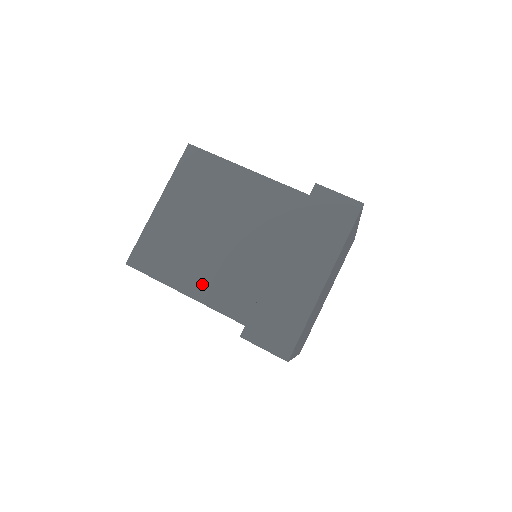
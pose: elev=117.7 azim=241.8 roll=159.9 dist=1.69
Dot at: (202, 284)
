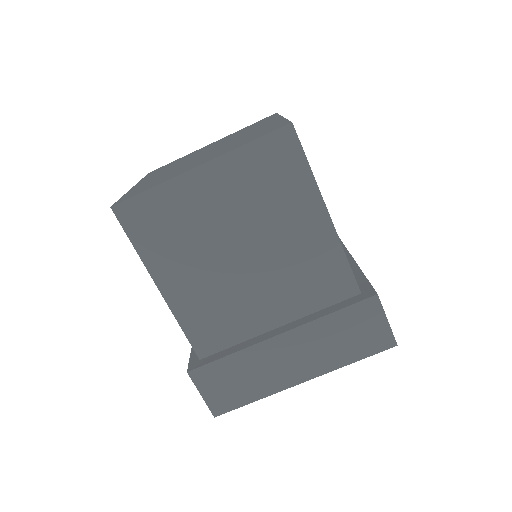
Dot at: (185, 293)
